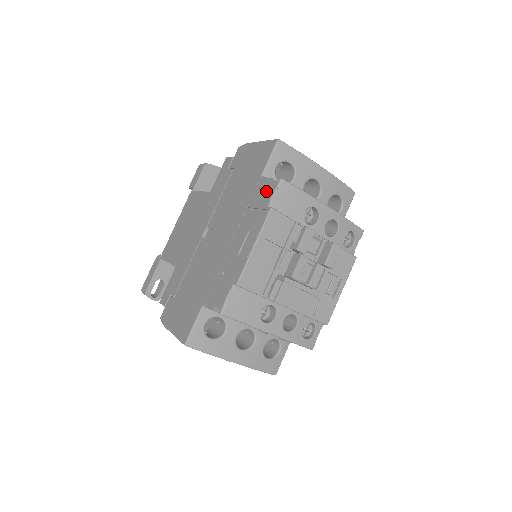
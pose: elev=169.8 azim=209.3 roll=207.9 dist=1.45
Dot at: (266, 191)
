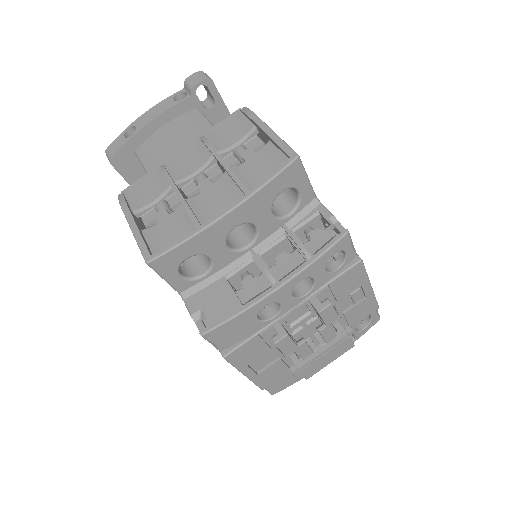
Dot at: occluded
